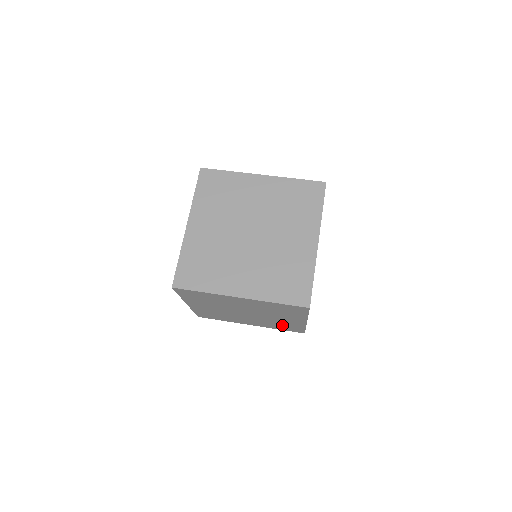
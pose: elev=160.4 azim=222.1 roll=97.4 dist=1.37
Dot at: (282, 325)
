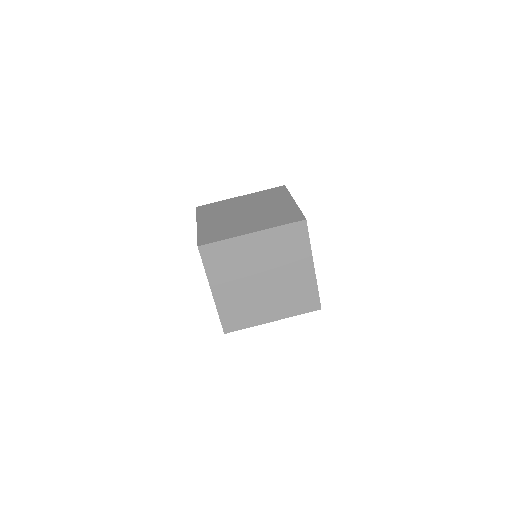
Dot at: occluded
